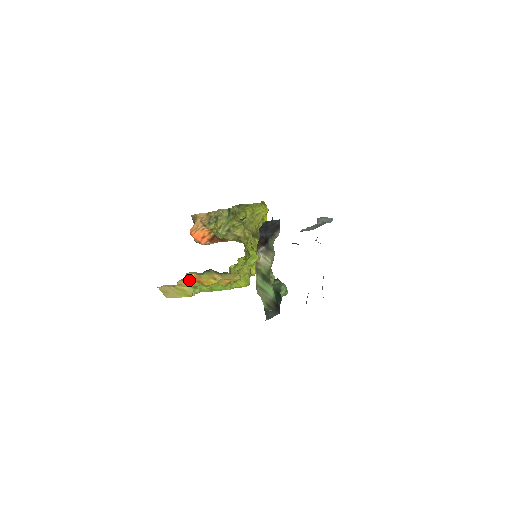
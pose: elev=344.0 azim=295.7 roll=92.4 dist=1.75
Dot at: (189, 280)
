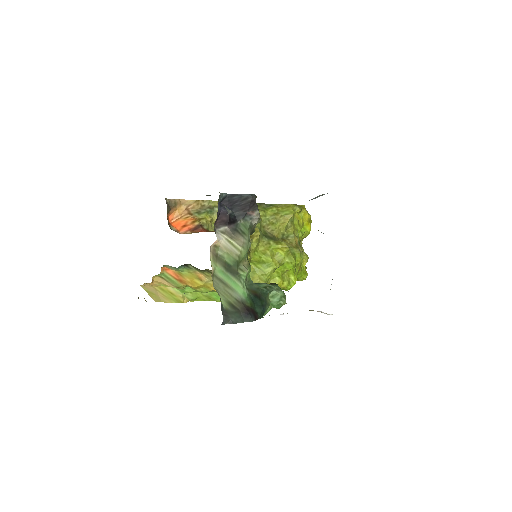
Dot at: (168, 277)
